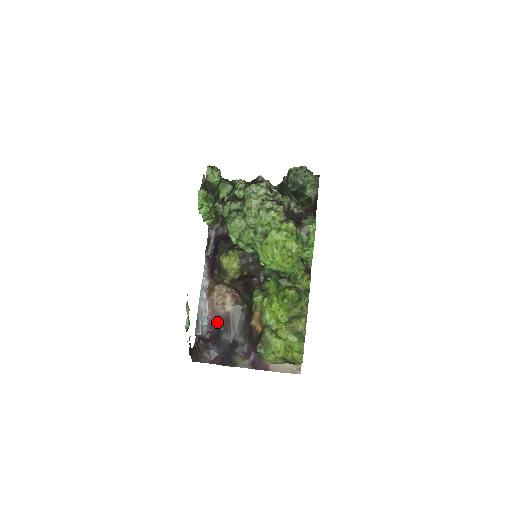
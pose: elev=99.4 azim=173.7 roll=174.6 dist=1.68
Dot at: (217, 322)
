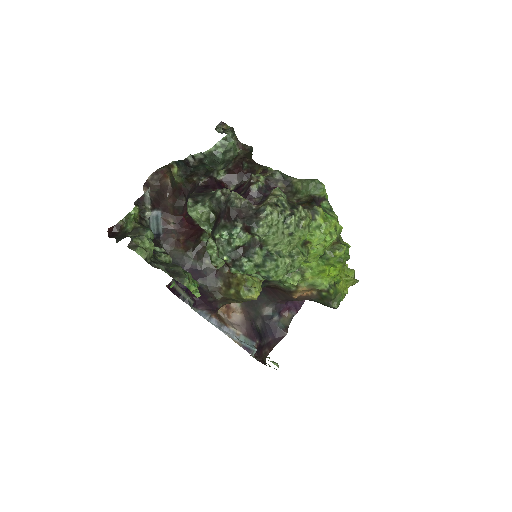
Dot at: (249, 327)
